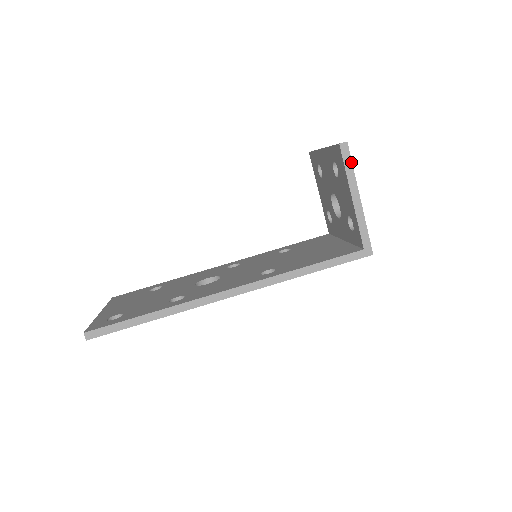
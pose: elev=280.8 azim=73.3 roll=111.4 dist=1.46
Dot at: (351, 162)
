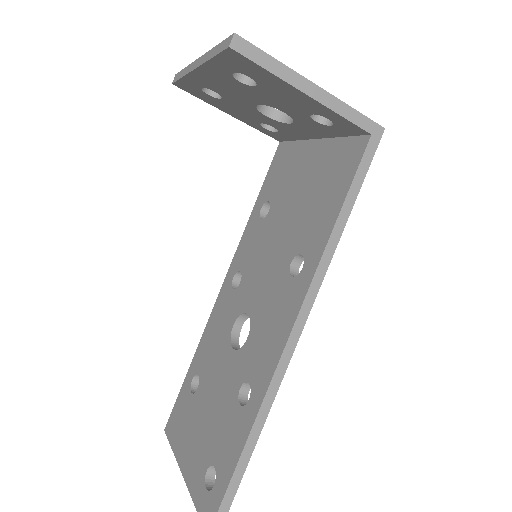
Dot at: (264, 54)
